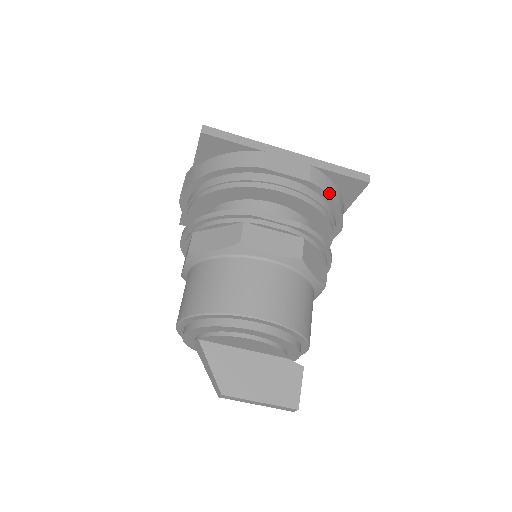
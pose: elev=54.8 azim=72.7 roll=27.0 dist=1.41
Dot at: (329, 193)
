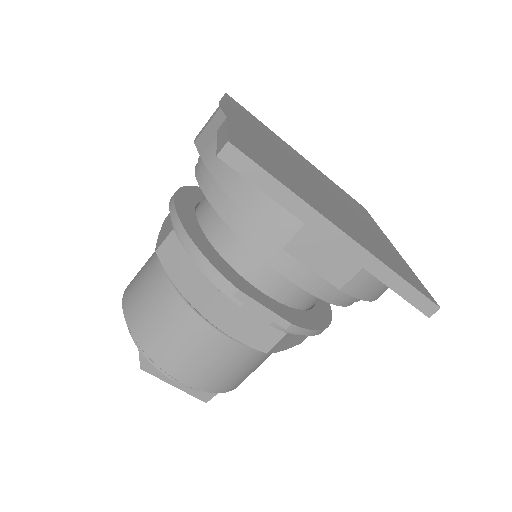
Dot at: (365, 297)
